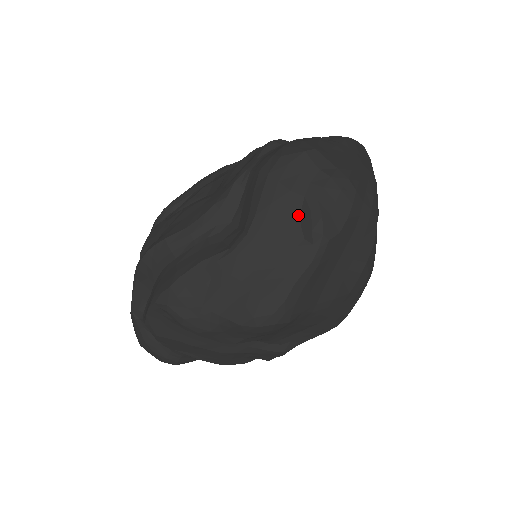
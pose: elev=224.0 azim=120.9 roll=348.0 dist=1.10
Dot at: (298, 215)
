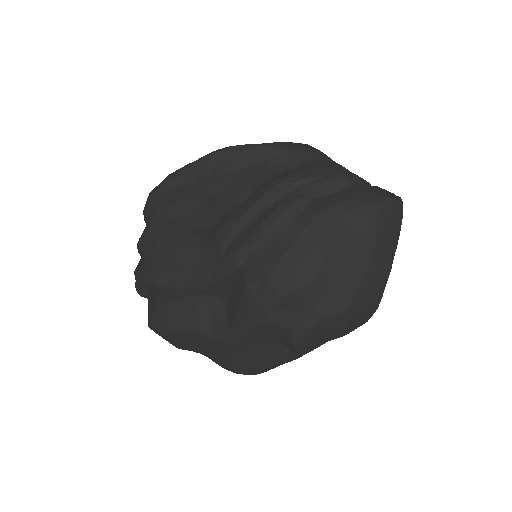
Dot at: (281, 337)
